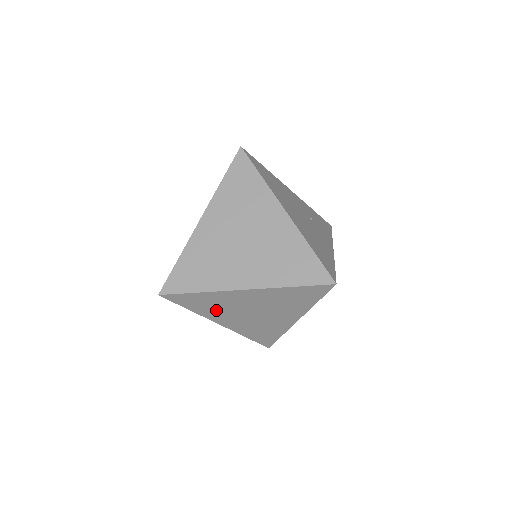
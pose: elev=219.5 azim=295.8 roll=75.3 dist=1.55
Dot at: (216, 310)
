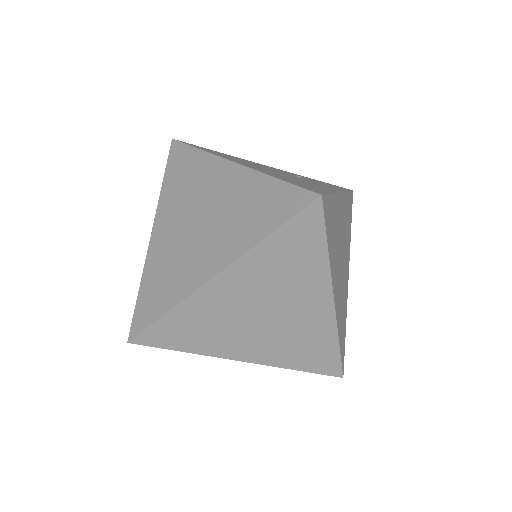
Dot at: (215, 335)
